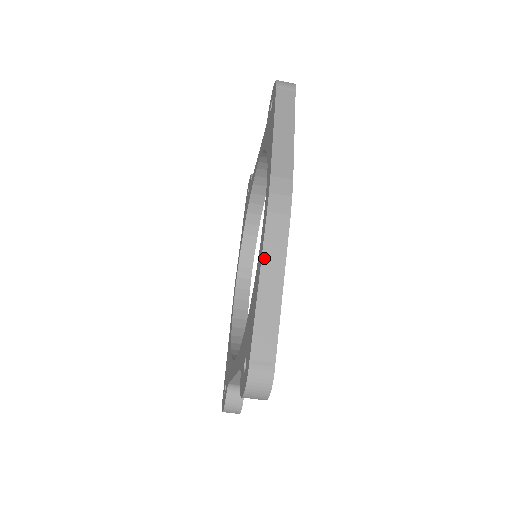
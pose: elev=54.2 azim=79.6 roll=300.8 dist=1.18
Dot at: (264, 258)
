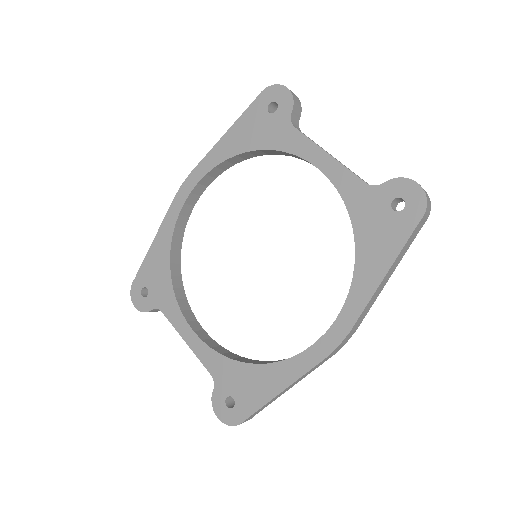
Dot at: (299, 379)
